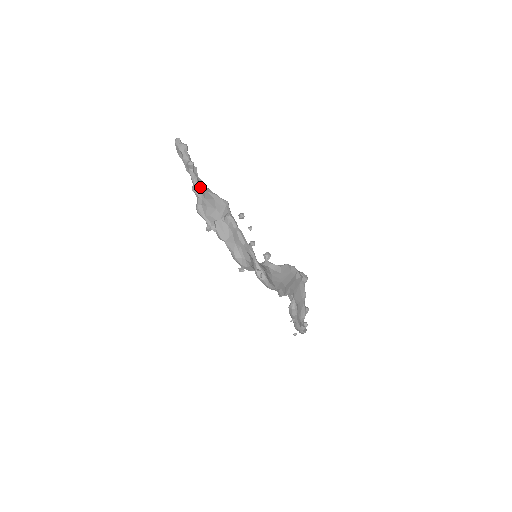
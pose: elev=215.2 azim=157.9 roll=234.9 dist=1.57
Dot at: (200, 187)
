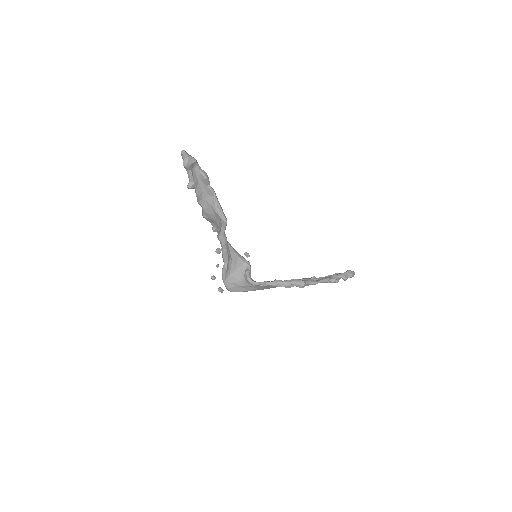
Dot at: (204, 201)
